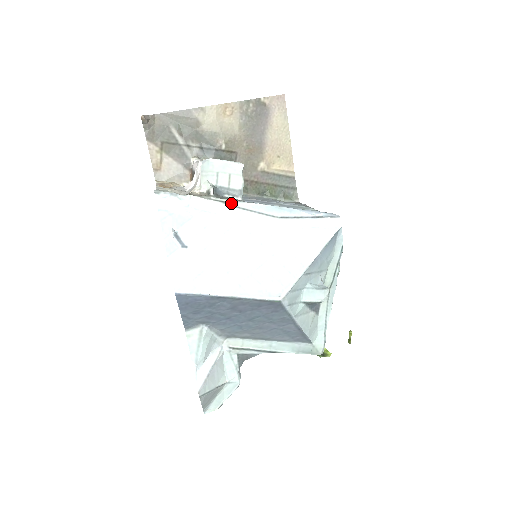
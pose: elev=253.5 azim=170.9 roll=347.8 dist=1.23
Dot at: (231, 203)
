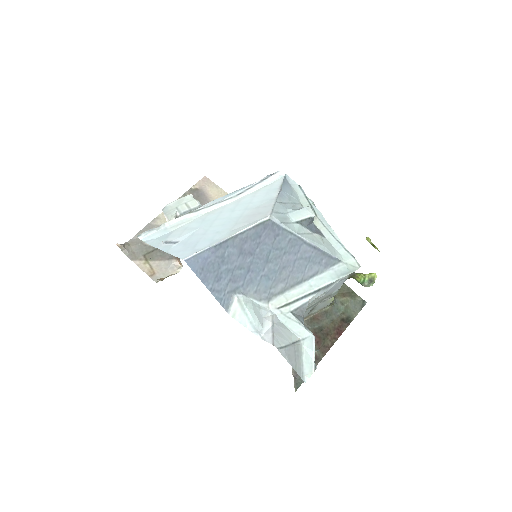
Dot at: (195, 210)
